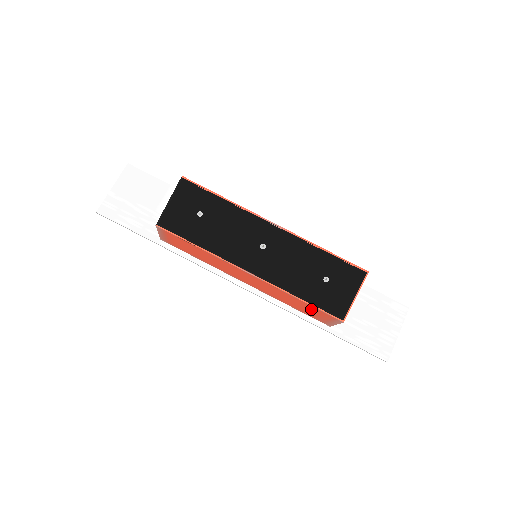
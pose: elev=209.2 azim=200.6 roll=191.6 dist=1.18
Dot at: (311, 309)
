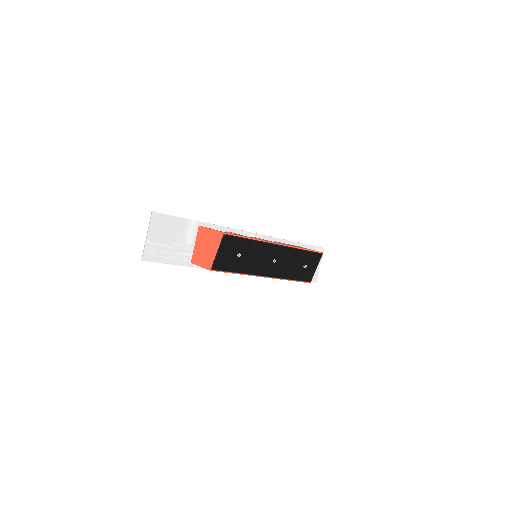
Dot at: occluded
